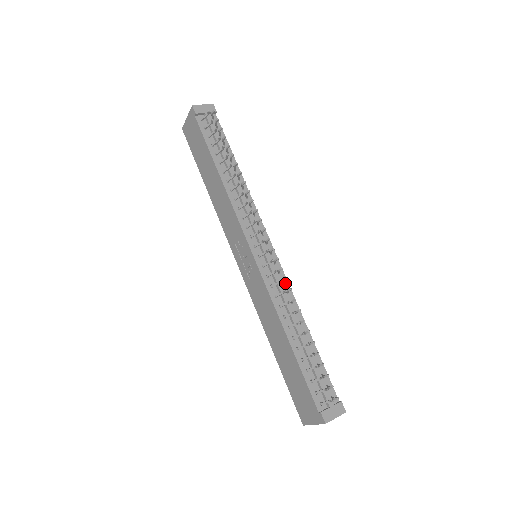
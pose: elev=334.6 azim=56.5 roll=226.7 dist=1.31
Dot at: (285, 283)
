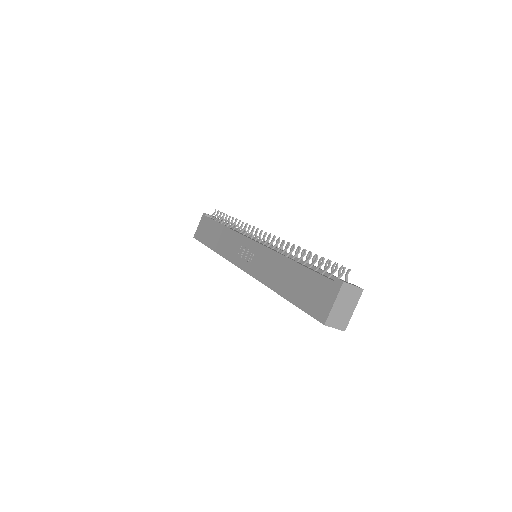
Dot at: occluded
